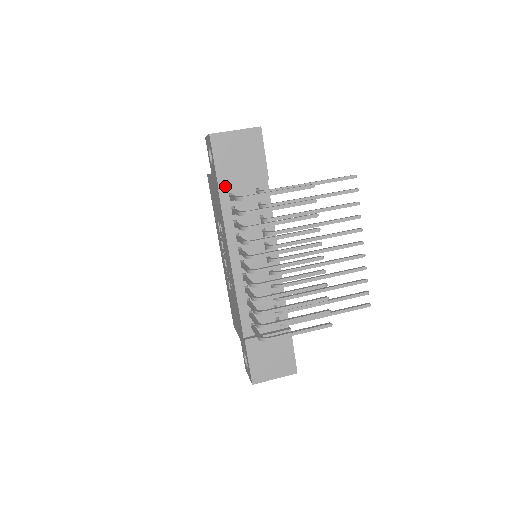
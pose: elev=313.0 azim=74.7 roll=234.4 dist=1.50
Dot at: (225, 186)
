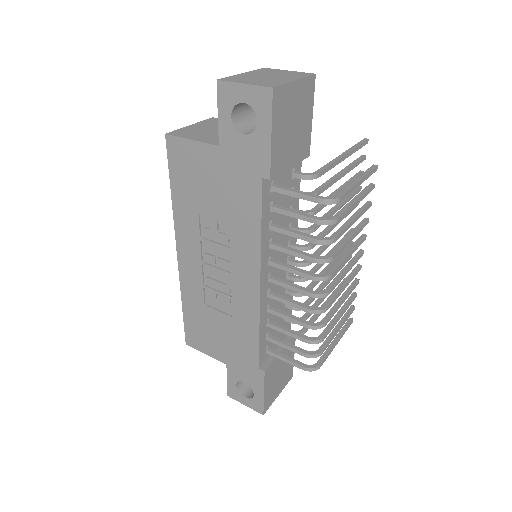
Dot at: (276, 174)
